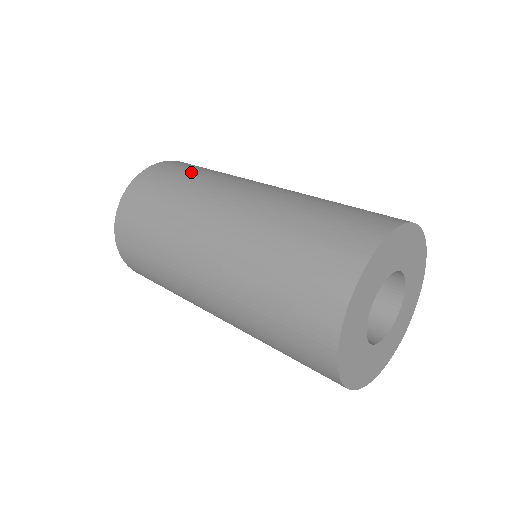
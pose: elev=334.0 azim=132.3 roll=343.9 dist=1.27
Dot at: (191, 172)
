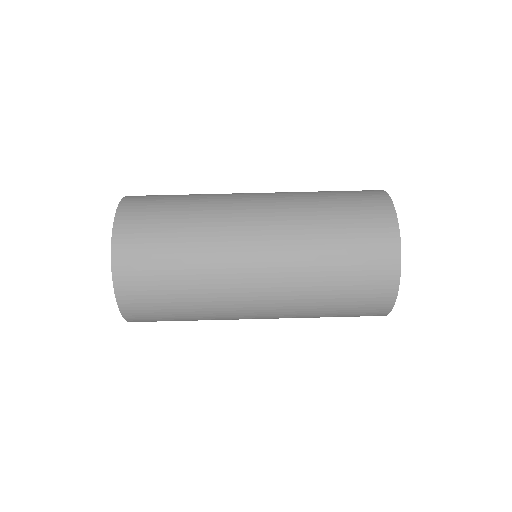
Dot at: (172, 289)
